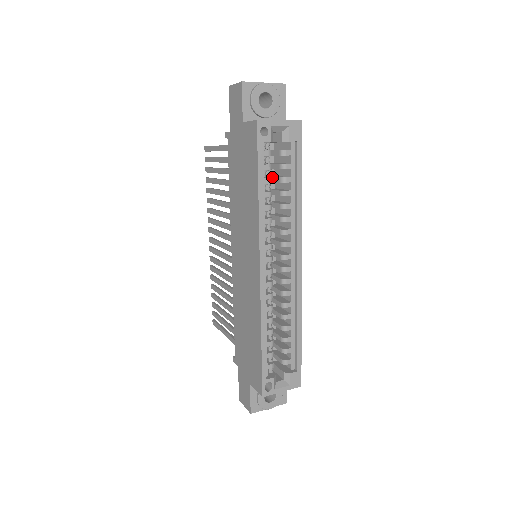
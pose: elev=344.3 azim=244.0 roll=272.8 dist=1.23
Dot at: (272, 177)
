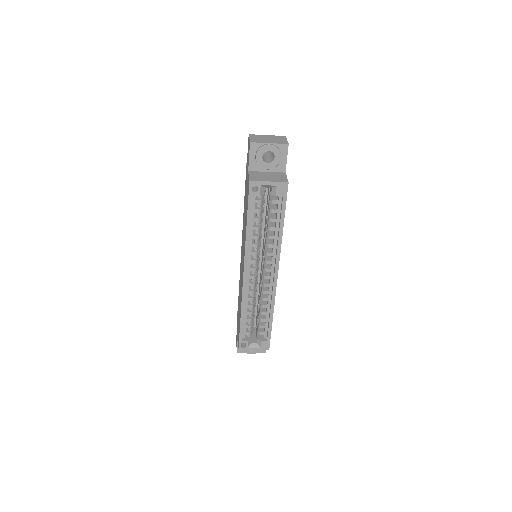
Dot at: (267, 212)
